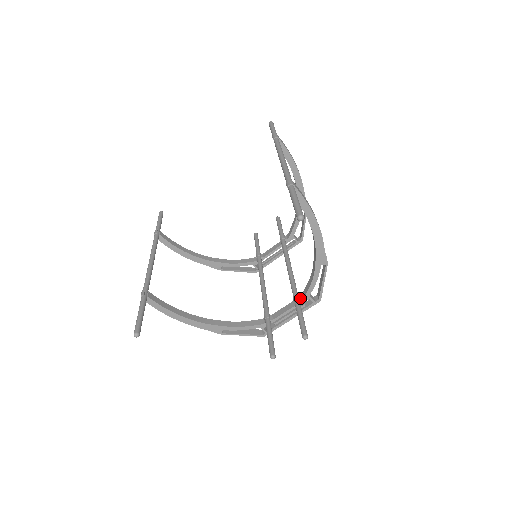
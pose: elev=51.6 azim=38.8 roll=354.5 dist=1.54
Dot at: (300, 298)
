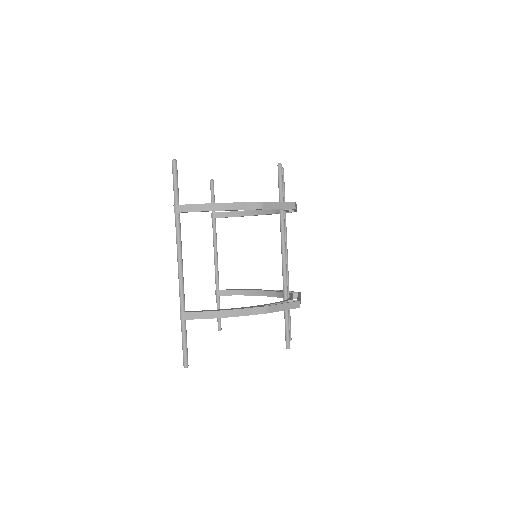
Dot at: occluded
